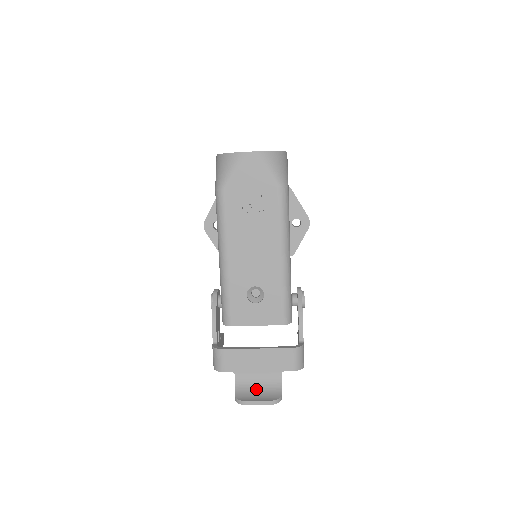
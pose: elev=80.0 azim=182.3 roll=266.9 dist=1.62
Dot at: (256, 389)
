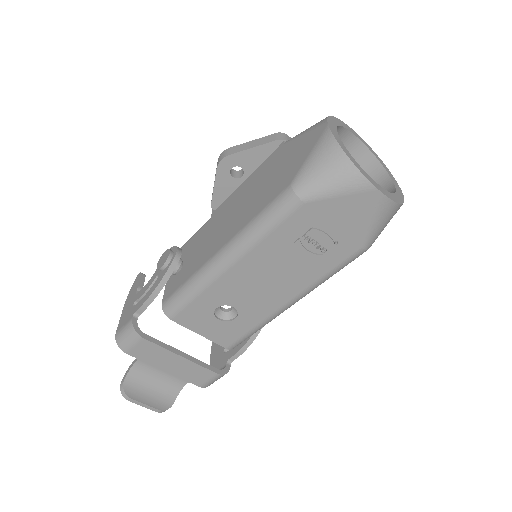
Dot at: (150, 386)
